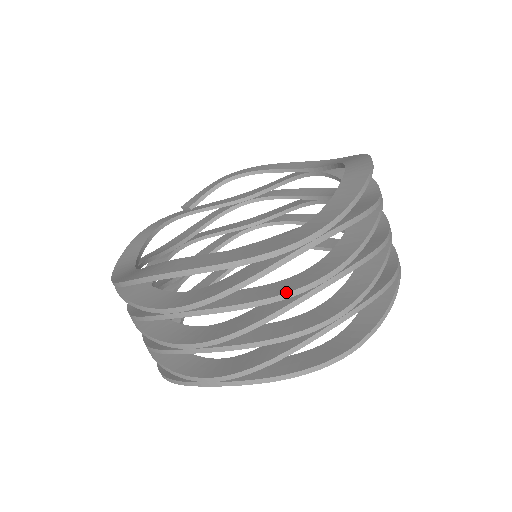
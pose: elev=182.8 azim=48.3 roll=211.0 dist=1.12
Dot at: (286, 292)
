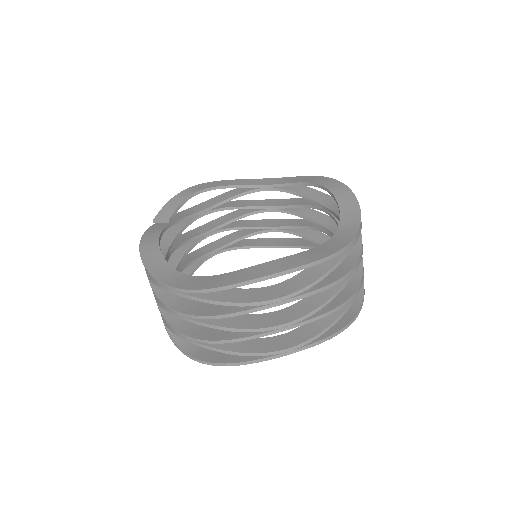
Dot at: (346, 273)
